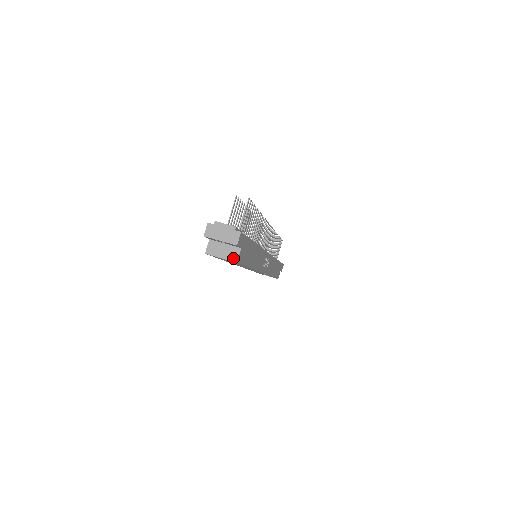
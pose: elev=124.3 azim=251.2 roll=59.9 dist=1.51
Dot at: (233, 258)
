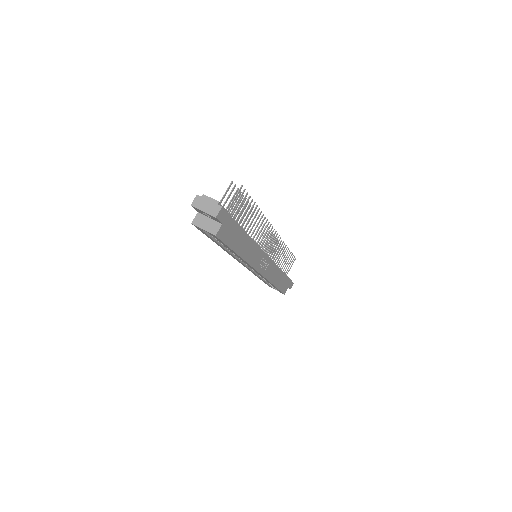
Dot at: (213, 231)
